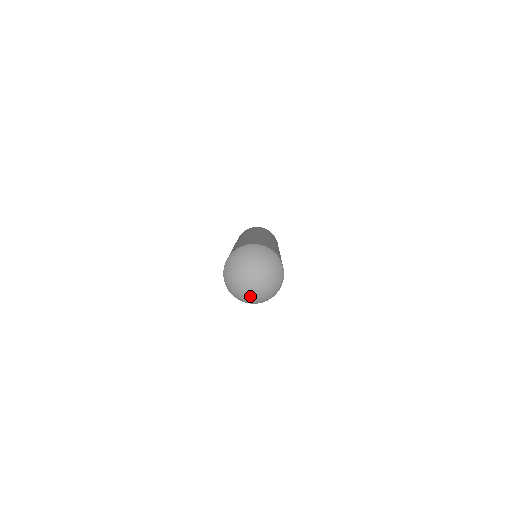
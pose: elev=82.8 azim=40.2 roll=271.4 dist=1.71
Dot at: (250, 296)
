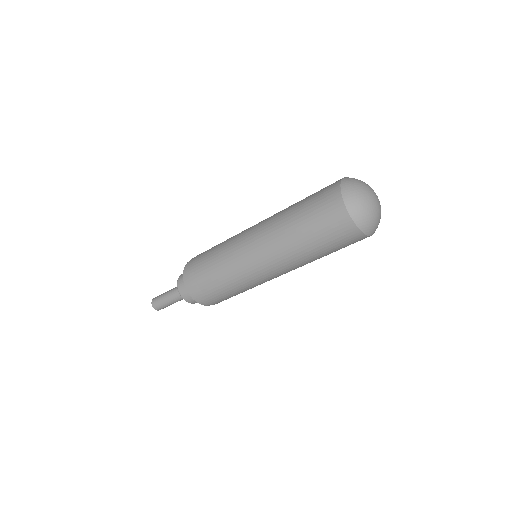
Dot at: (369, 212)
